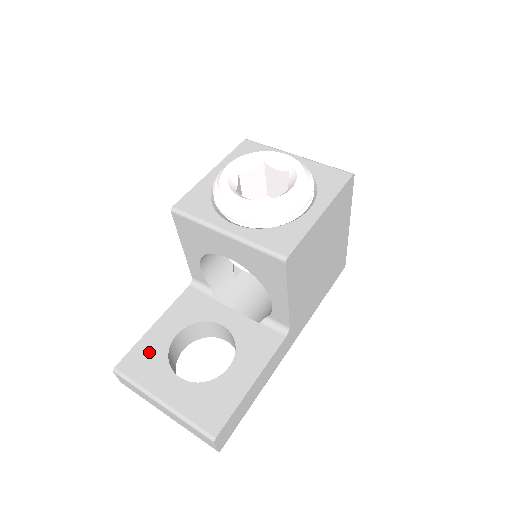
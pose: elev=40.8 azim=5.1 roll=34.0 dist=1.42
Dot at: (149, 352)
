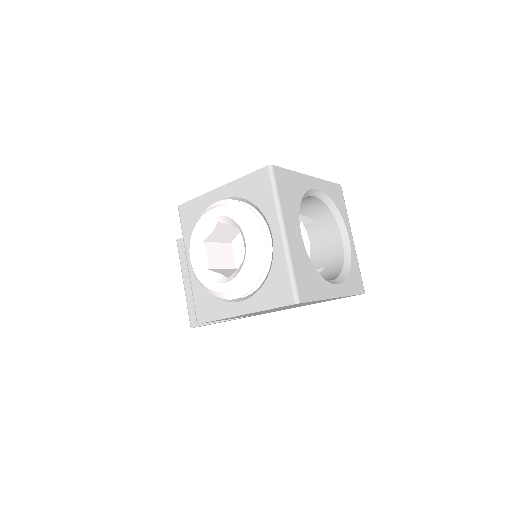
Dot at: occluded
